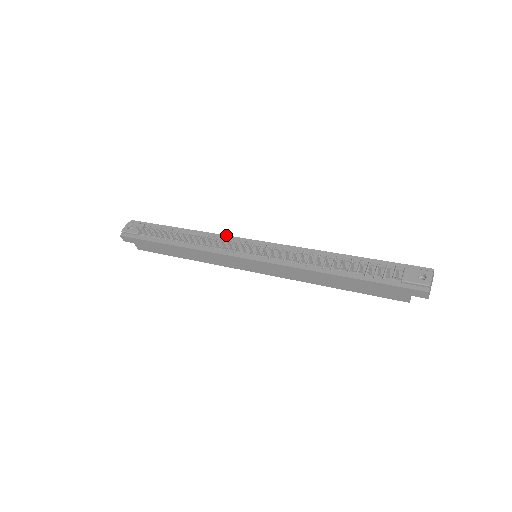
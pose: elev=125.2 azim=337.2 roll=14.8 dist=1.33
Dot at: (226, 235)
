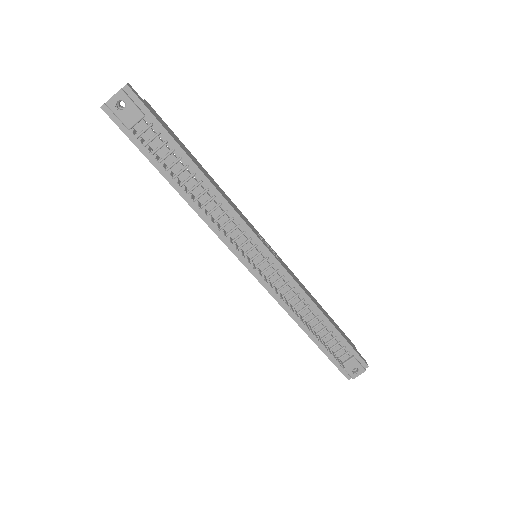
Dot at: (242, 218)
